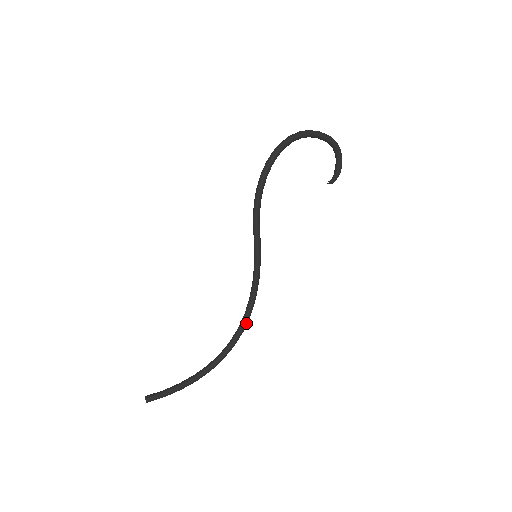
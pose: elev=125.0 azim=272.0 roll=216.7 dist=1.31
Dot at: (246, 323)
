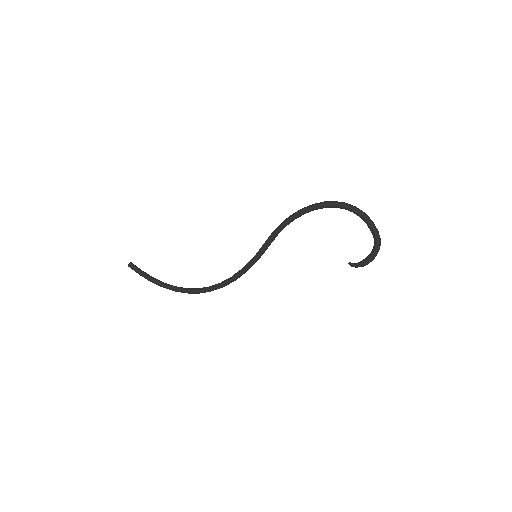
Dot at: (215, 288)
